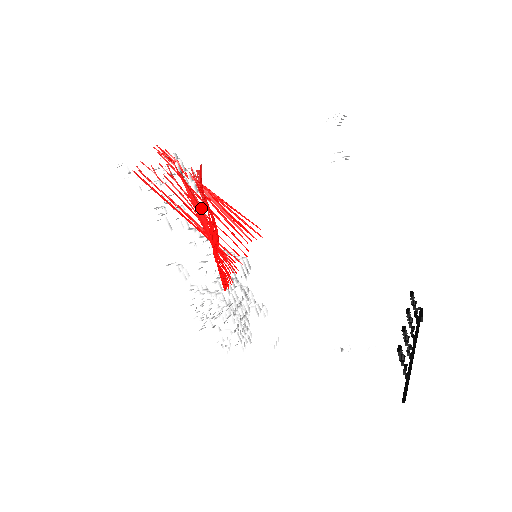
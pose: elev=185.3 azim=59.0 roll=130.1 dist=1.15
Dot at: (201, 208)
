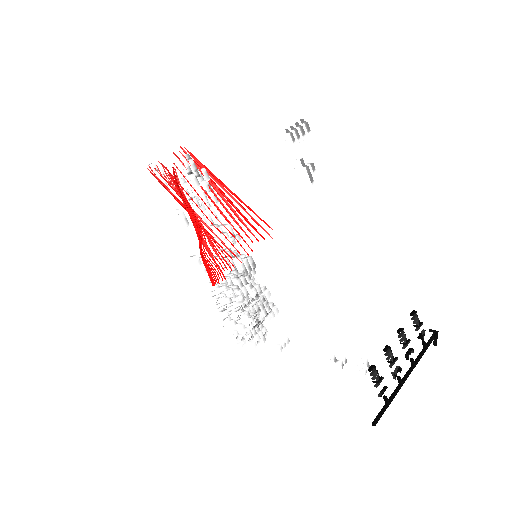
Dot at: occluded
